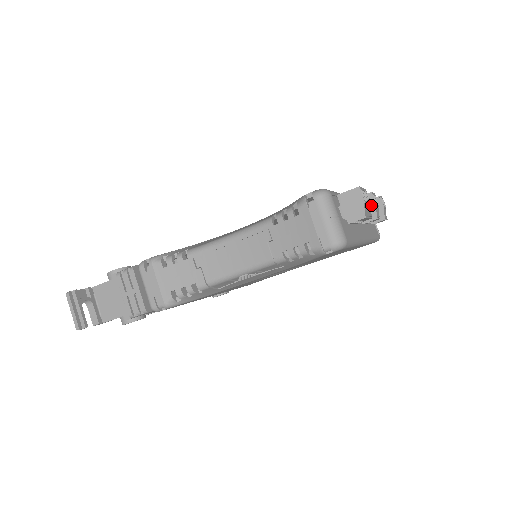
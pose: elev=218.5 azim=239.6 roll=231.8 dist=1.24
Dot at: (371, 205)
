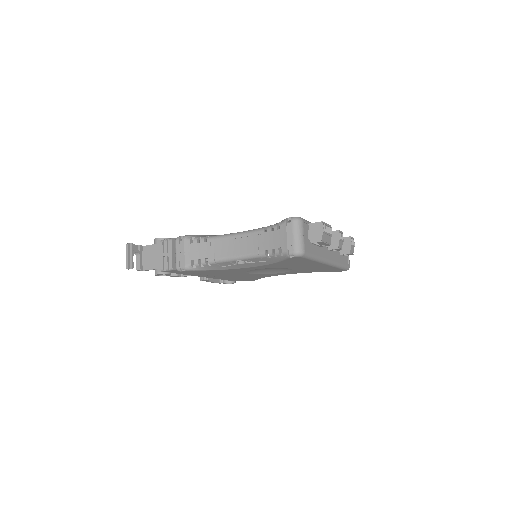
Dot at: (336, 238)
